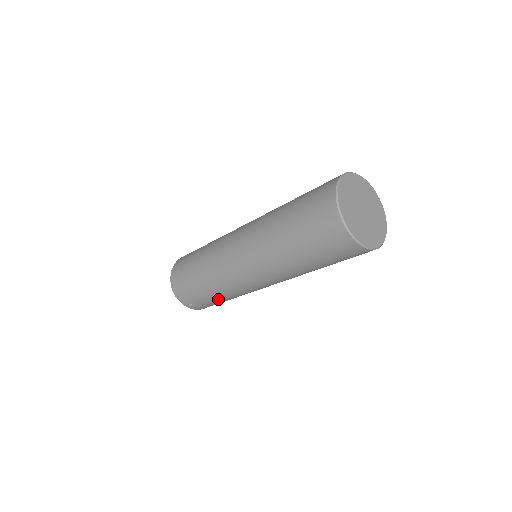
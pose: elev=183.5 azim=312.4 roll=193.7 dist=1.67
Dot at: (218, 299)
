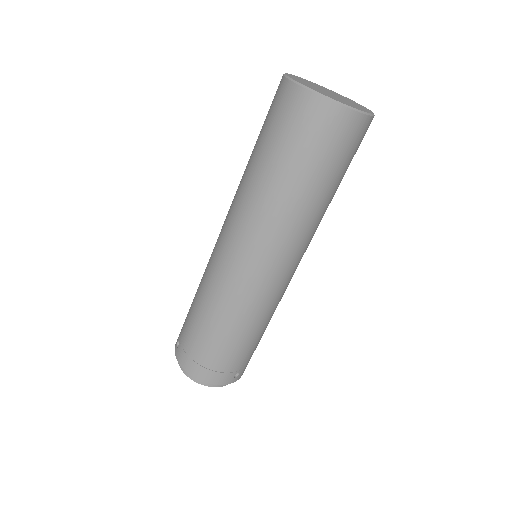
Dot at: (260, 336)
